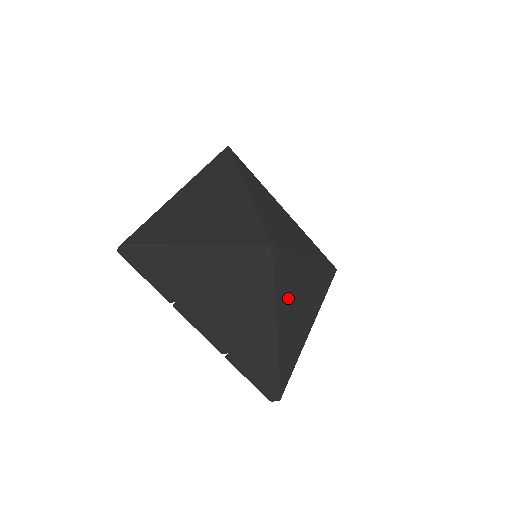
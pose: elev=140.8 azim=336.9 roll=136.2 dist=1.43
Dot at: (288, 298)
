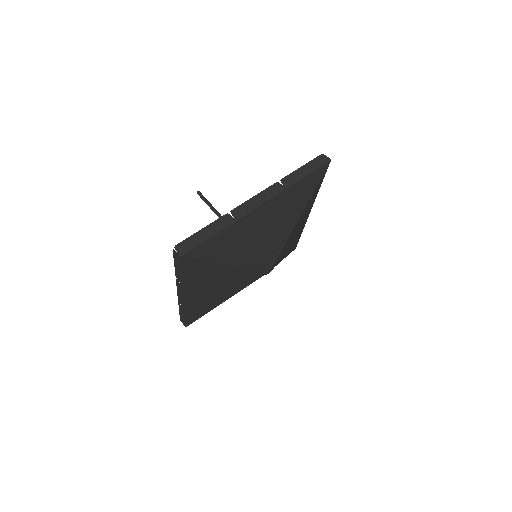
Dot at: occluded
